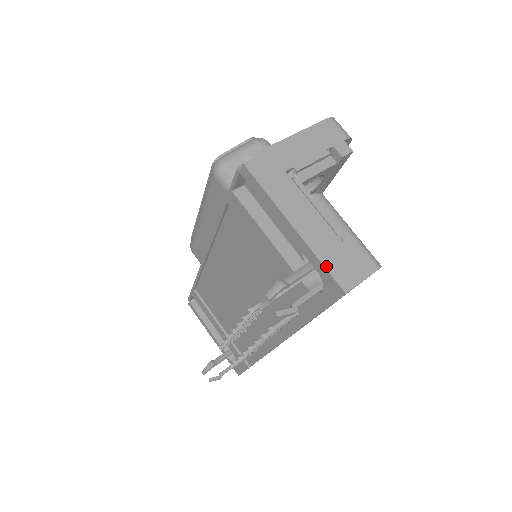
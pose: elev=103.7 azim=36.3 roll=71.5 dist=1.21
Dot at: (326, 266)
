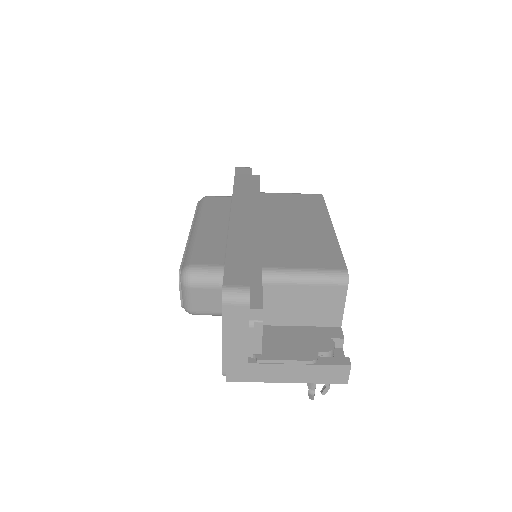
Dot at: (324, 383)
